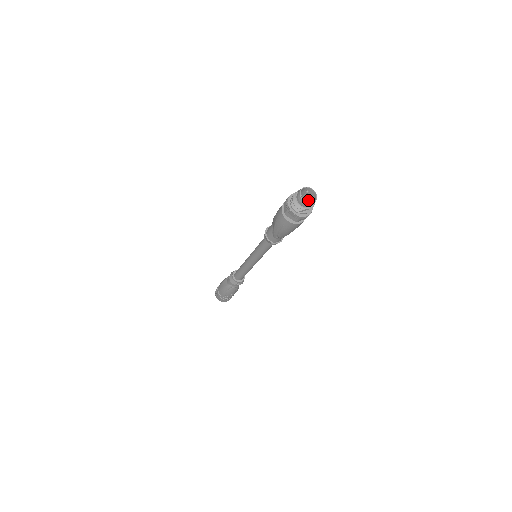
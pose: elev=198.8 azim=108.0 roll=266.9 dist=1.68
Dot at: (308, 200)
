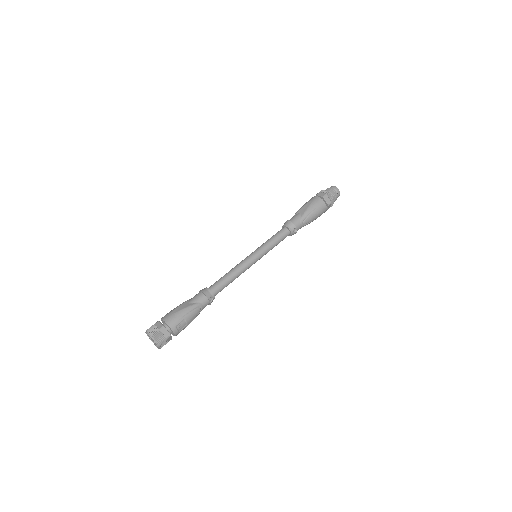
Dot at: (338, 192)
